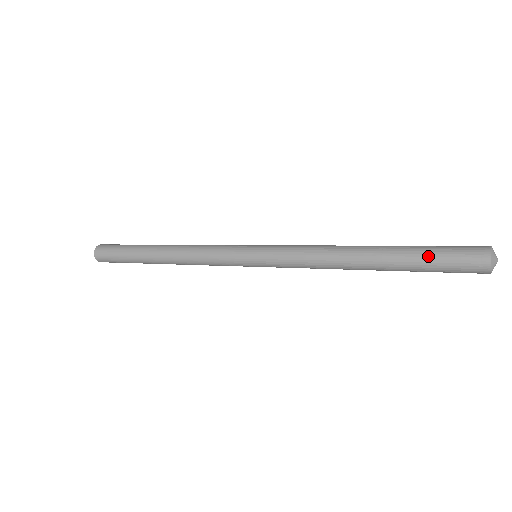
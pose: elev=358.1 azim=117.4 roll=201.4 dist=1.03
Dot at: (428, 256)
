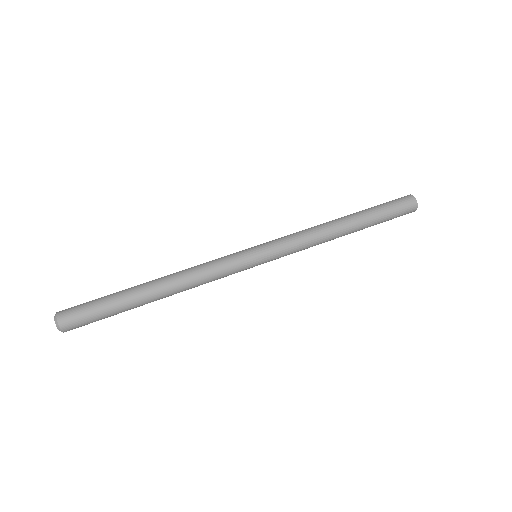
Dot at: (386, 220)
